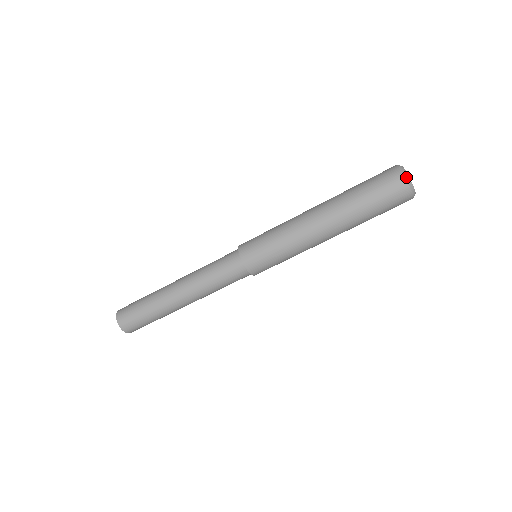
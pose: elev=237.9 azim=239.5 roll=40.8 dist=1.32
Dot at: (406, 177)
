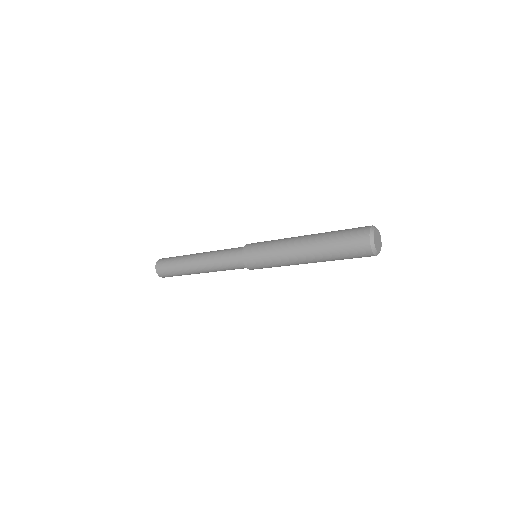
Dot at: (373, 249)
